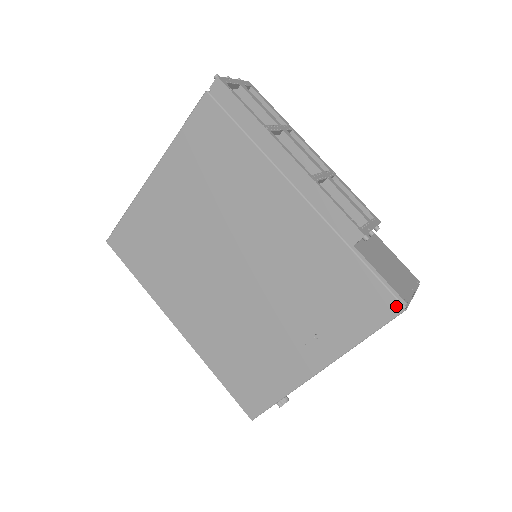
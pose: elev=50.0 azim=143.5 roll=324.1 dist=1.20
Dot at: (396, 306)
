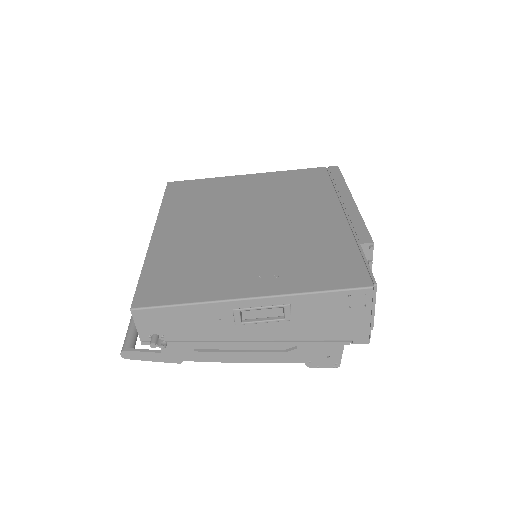
Dot at: (367, 282)
